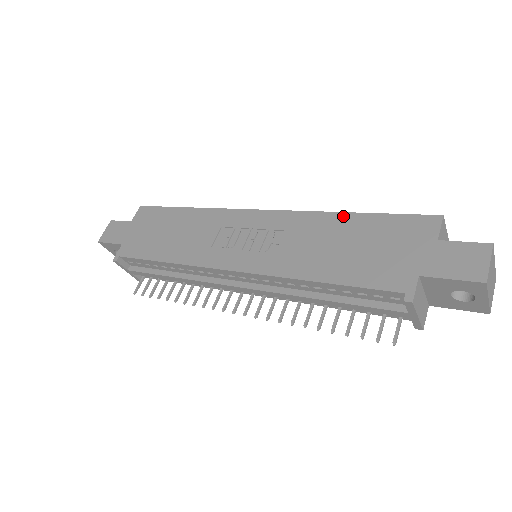
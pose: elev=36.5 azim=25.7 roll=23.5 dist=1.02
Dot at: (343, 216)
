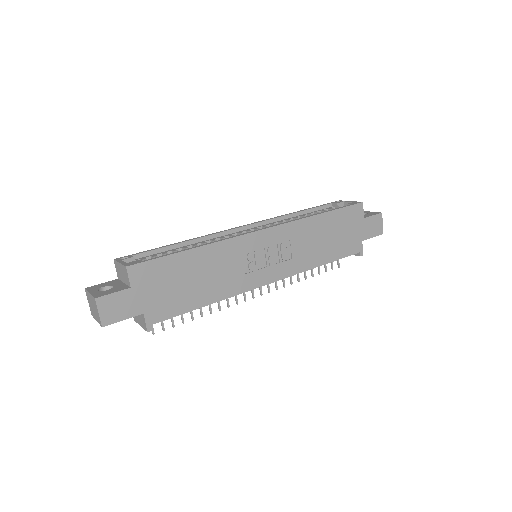
Dot at: (320, 217)
